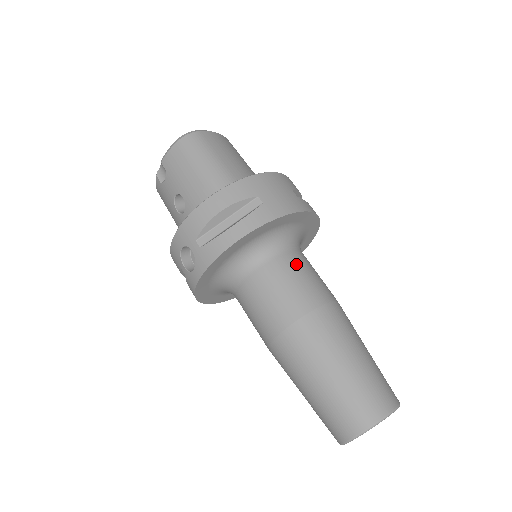
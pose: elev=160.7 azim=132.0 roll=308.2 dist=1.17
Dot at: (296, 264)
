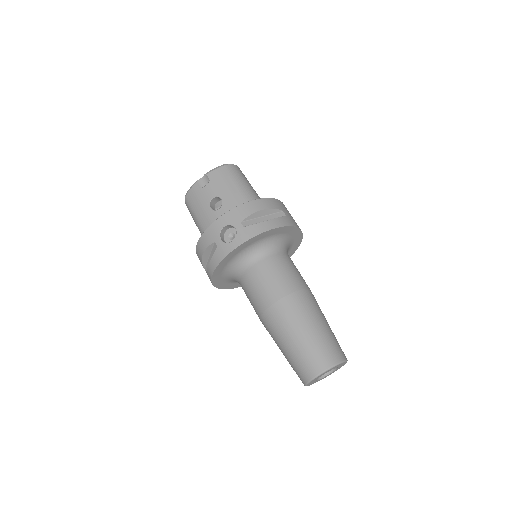
Dot at: (292, 262)
